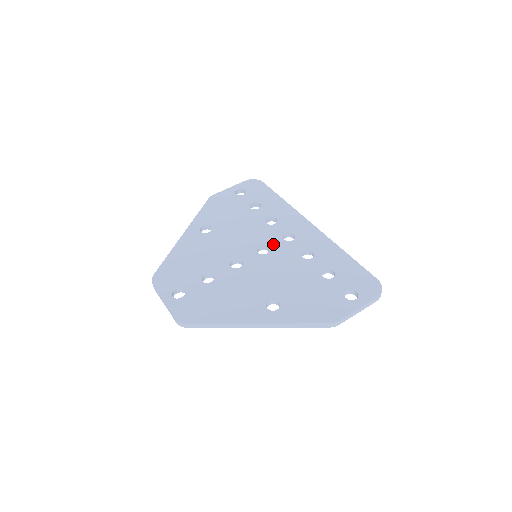
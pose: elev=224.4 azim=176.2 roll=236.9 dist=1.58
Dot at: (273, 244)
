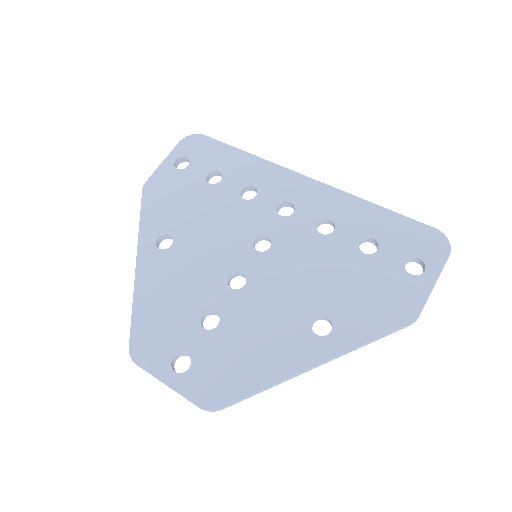
Dot at: (271, 229)
